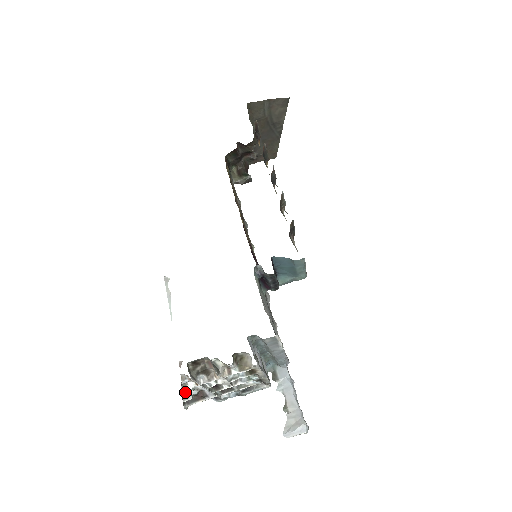
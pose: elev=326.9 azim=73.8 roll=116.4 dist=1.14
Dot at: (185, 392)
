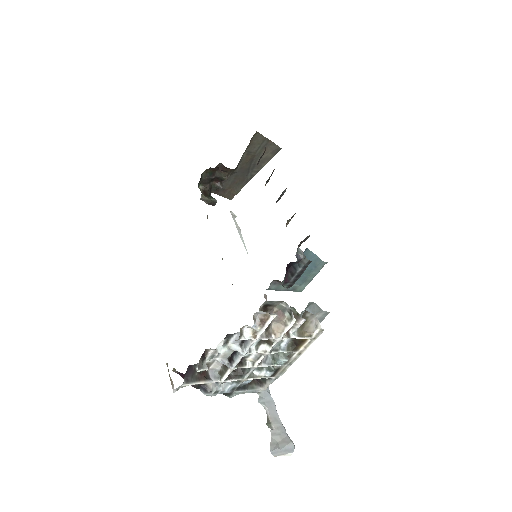
Dot at: (219, 351)
